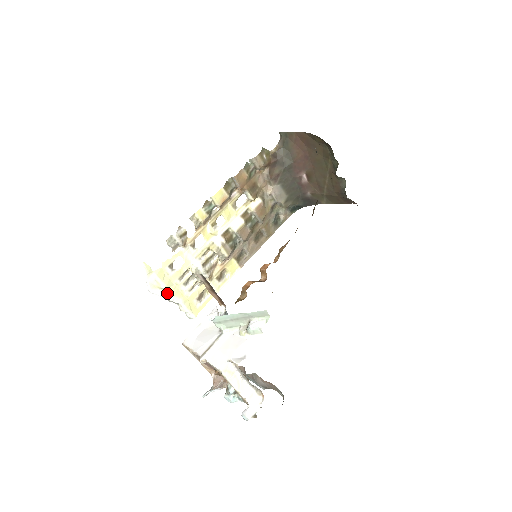
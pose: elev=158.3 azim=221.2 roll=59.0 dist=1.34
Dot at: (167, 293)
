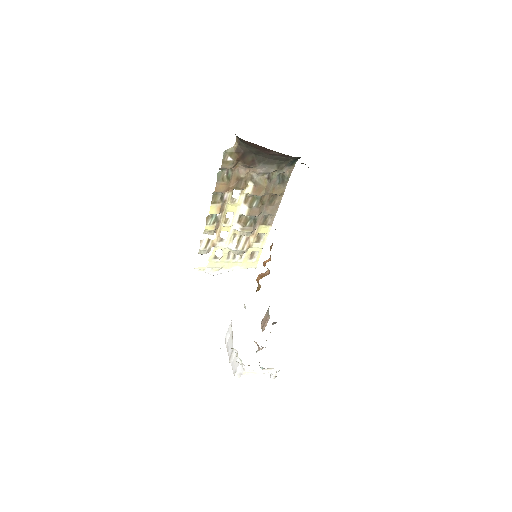
Dot at: (225, 269)
